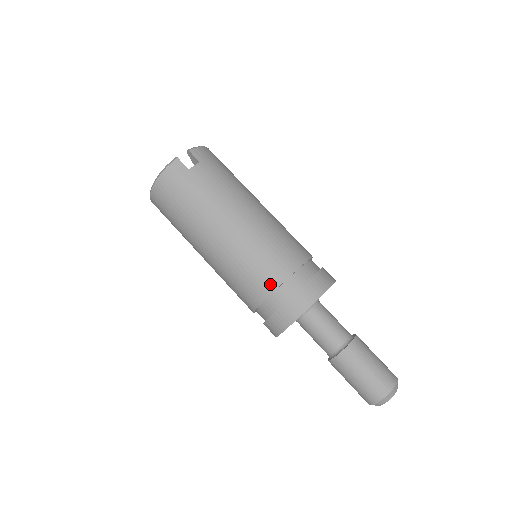
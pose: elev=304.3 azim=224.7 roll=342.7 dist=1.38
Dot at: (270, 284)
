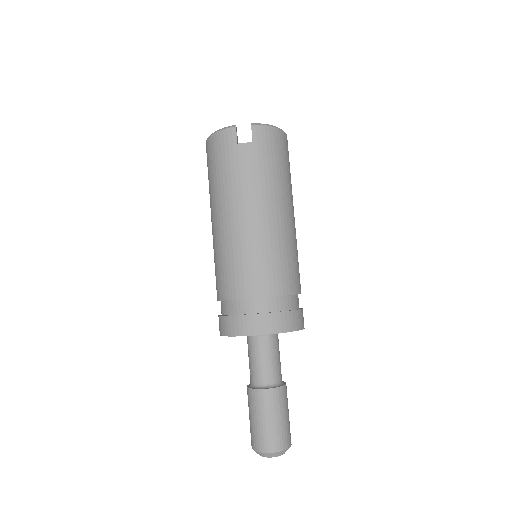
Dot at: (231, 291)
